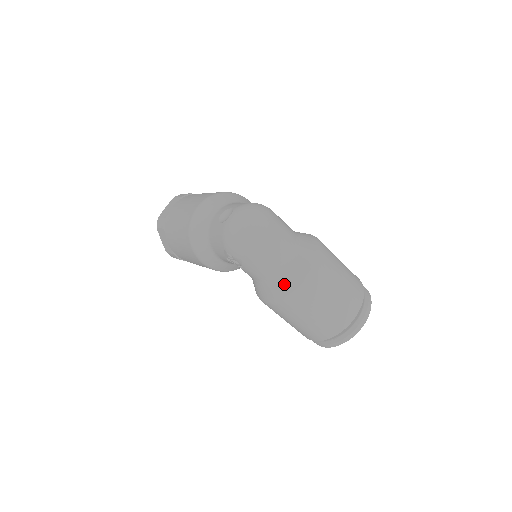
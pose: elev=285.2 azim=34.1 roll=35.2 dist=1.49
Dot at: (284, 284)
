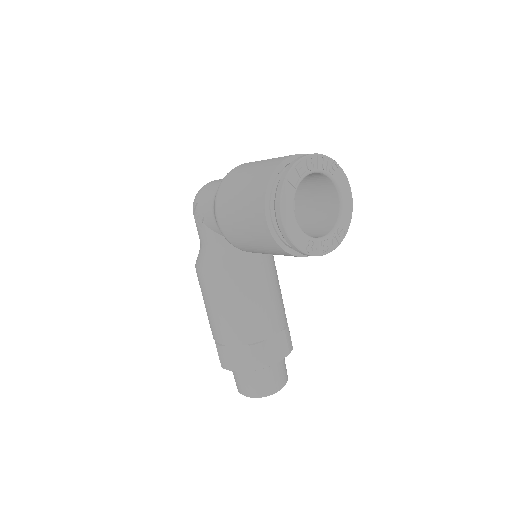
Dot at: occluded
